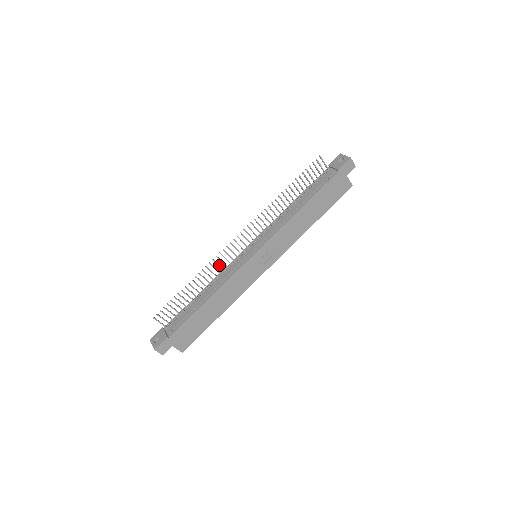
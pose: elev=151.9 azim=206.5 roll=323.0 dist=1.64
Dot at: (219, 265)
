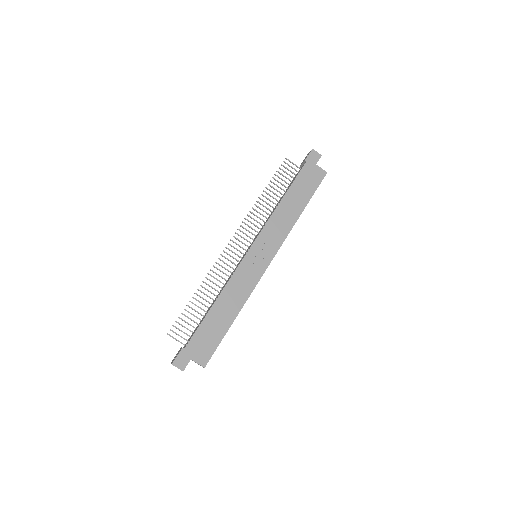
Dot at: (221, 271)
